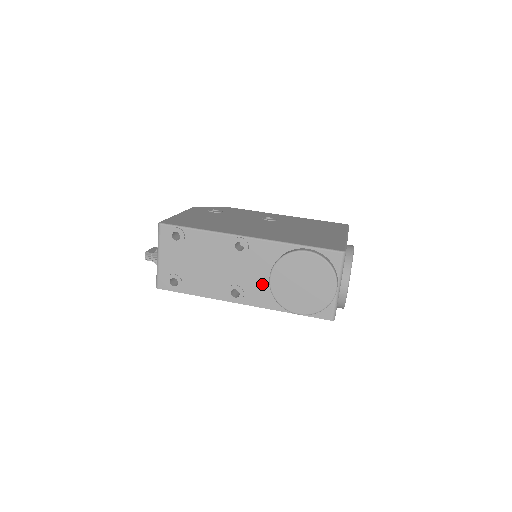
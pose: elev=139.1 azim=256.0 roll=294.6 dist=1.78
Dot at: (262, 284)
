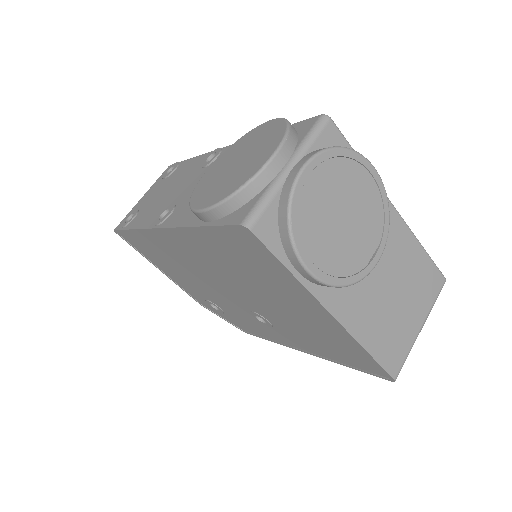
Dot at: occluded
